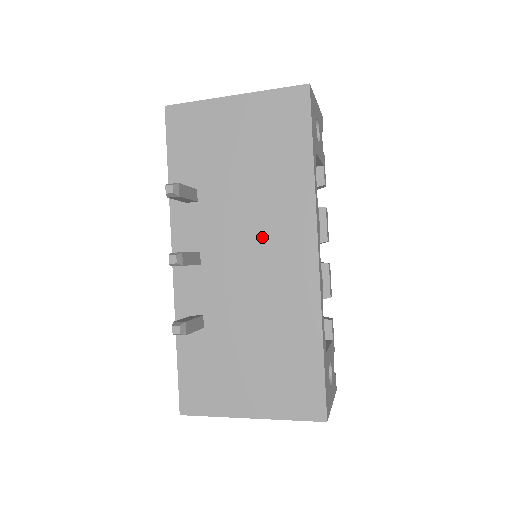
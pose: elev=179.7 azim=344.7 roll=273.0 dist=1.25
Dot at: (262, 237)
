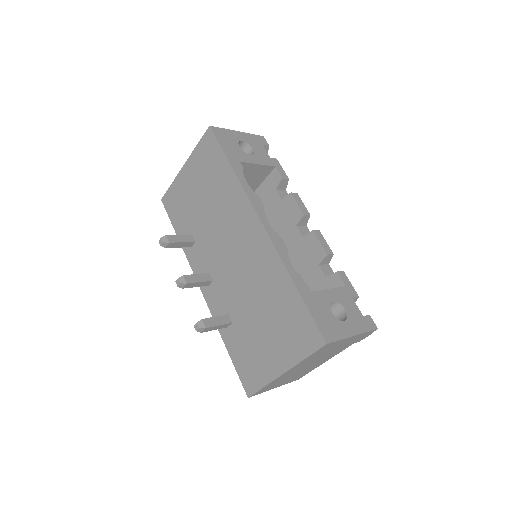
Dot at: (231, 237)
